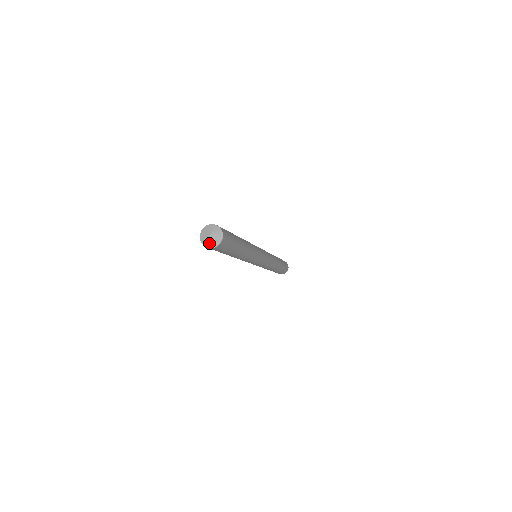
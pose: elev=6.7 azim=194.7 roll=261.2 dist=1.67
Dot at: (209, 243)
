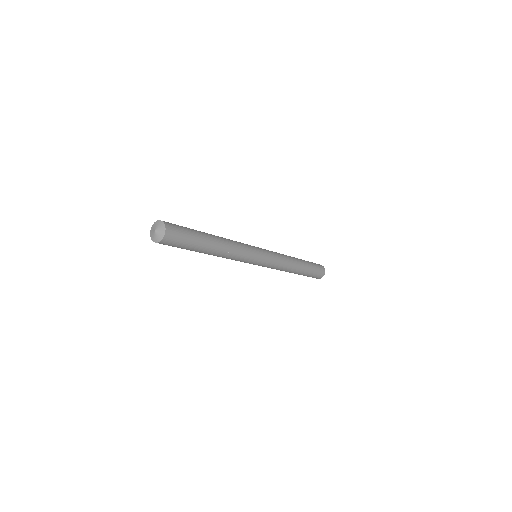
Dot at: (158, 237)
